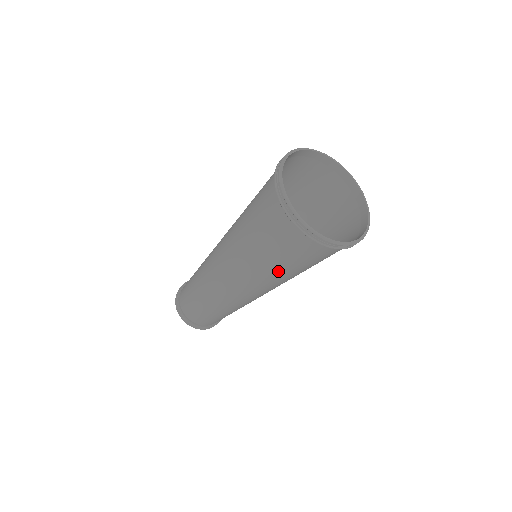
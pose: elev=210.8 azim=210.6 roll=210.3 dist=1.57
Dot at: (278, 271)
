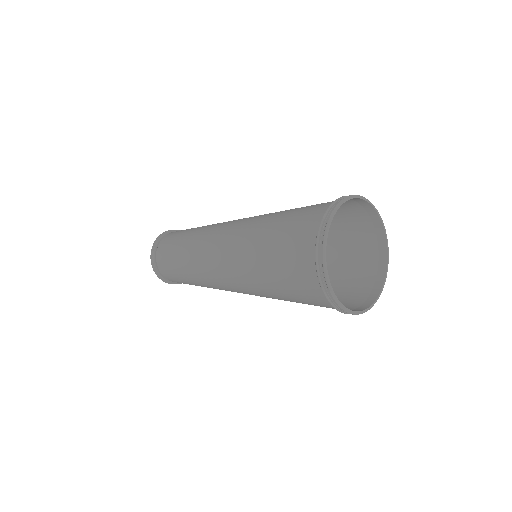
Dot at: occluded
